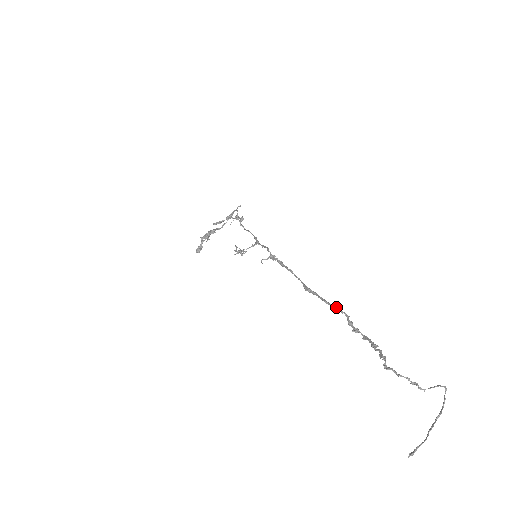
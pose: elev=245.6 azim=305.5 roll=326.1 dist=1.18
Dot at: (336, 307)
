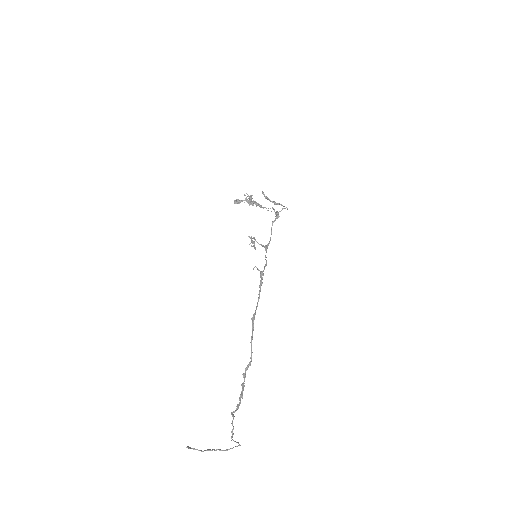
Dot at: occluded
